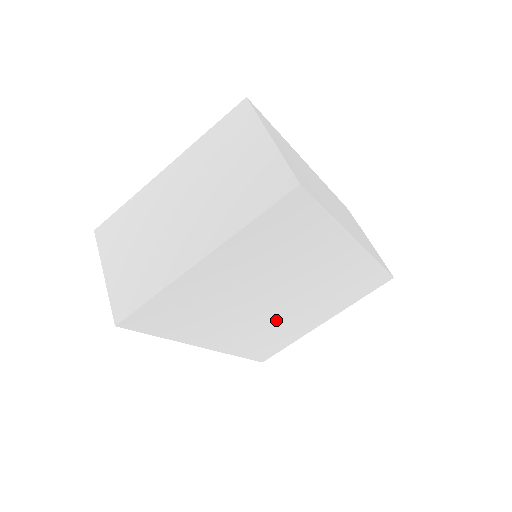
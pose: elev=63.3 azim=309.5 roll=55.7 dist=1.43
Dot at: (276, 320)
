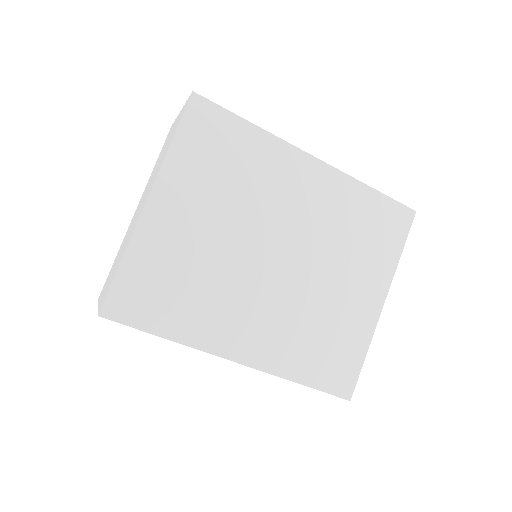
Dot at: (307, 301)
